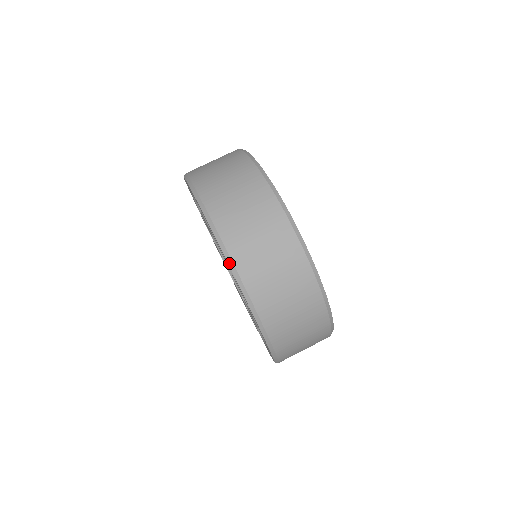
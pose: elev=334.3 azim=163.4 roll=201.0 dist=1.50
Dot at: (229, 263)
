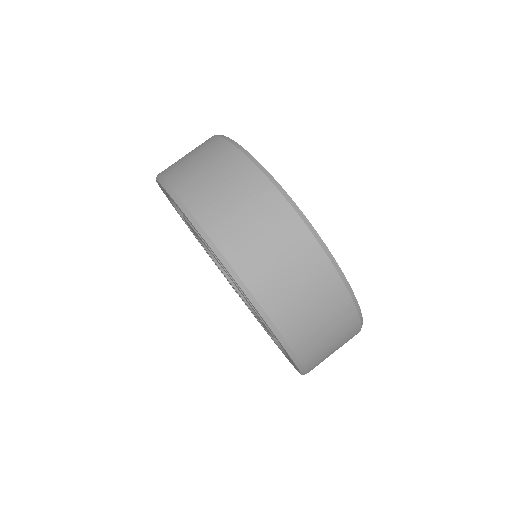
Dot at: (156, 178)
